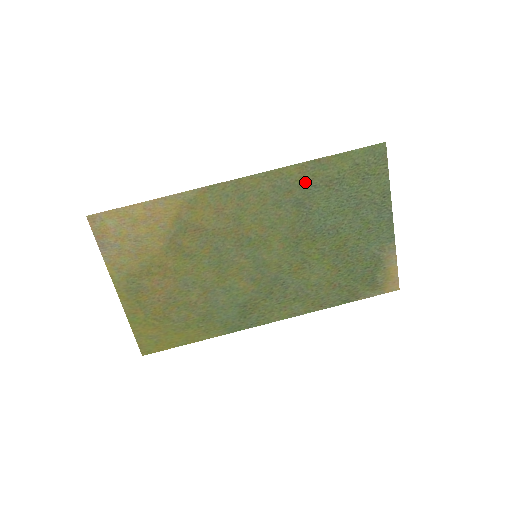
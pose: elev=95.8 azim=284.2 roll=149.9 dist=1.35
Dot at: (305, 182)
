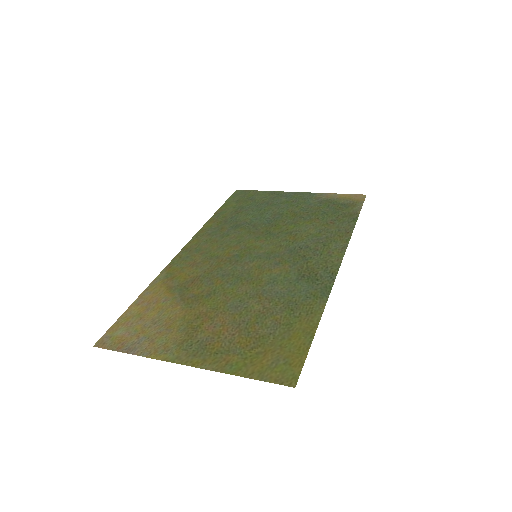
Dot at: (224, 221)
